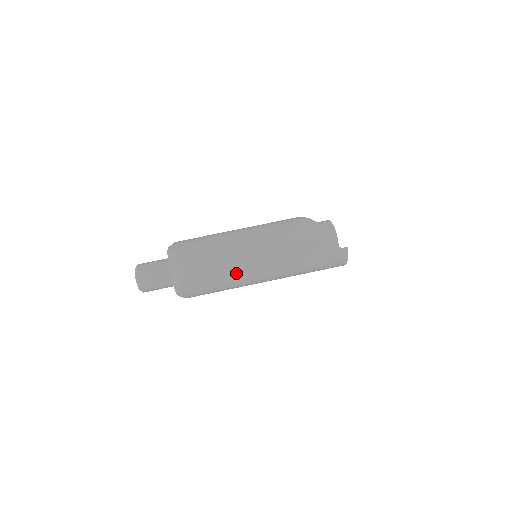
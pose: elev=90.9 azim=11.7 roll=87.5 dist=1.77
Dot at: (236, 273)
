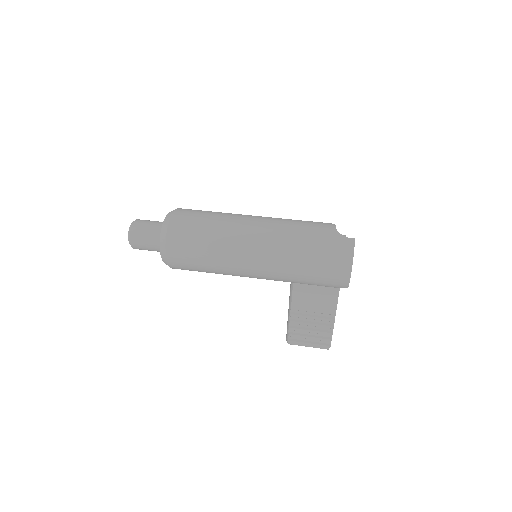
Dot at: (228, 229)
